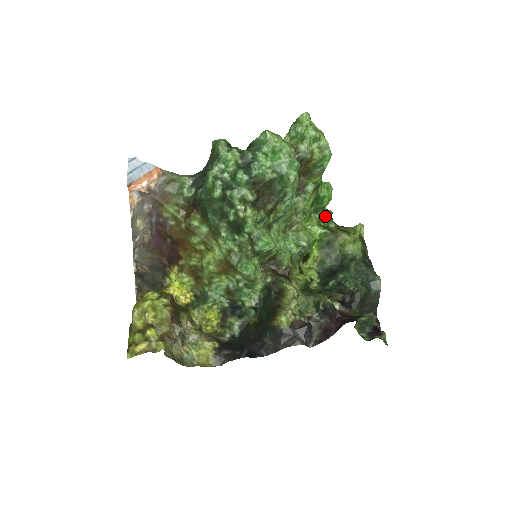
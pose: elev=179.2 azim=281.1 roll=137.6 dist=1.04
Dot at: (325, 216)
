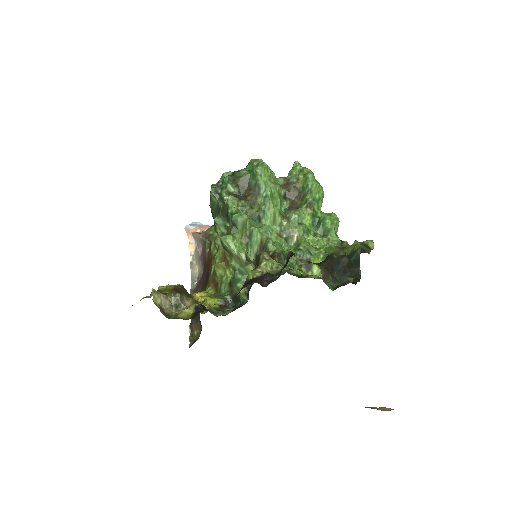
Dot at: (337, 242)
